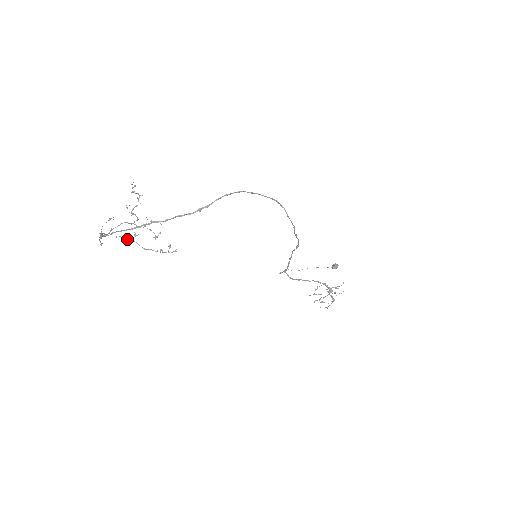
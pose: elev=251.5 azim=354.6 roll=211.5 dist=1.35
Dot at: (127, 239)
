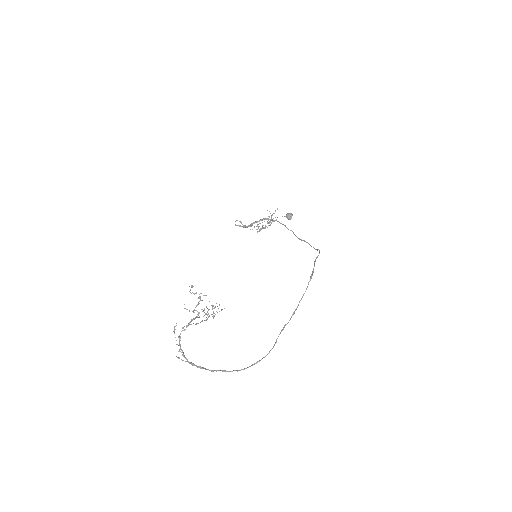
Dot at: (183, 328)
